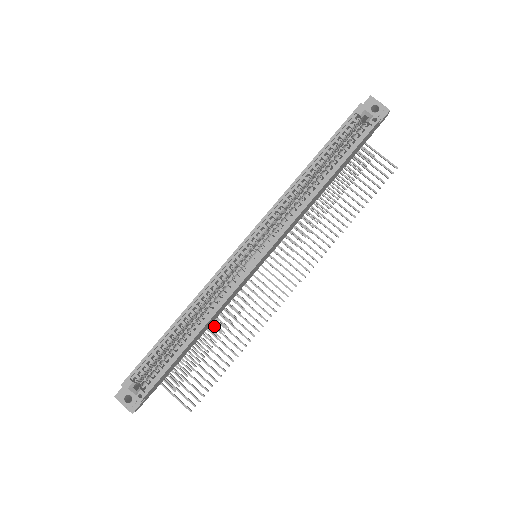
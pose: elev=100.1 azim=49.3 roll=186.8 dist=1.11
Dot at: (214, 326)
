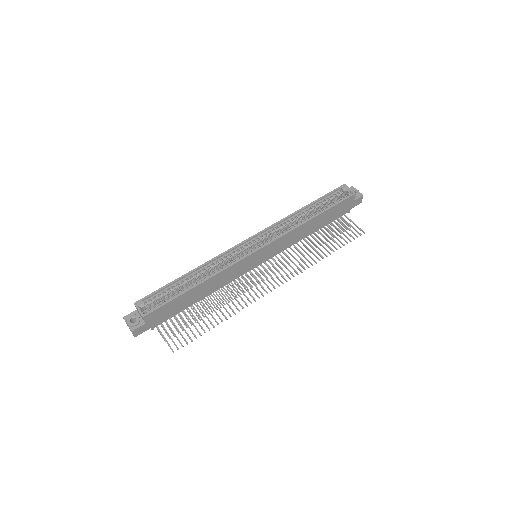
Dot at: occluded
